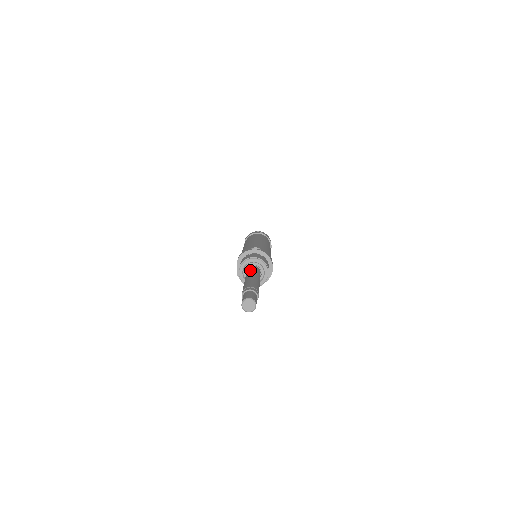
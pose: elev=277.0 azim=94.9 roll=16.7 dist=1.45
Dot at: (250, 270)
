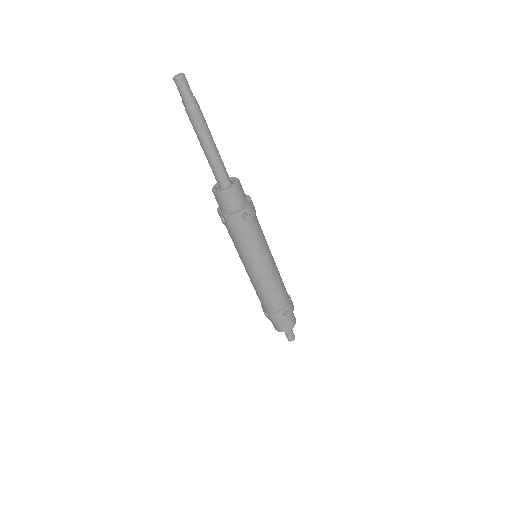
Dot at: occluded
